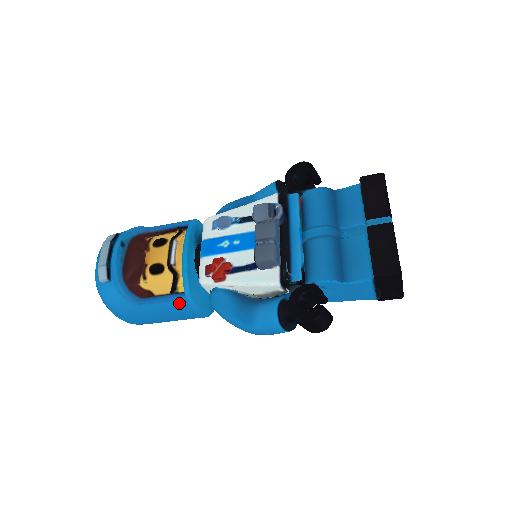
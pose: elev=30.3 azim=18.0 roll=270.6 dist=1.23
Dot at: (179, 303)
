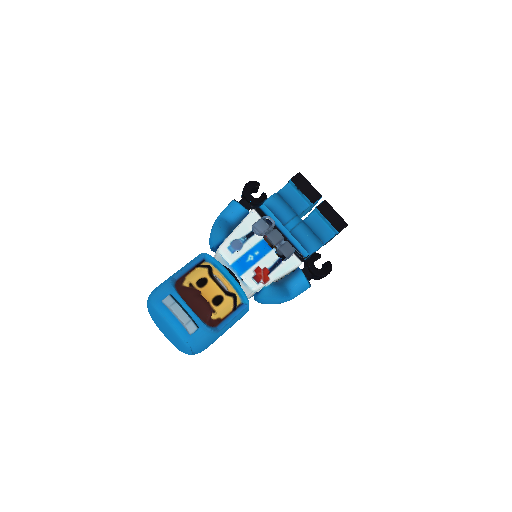
Dot at: (243, 312)
